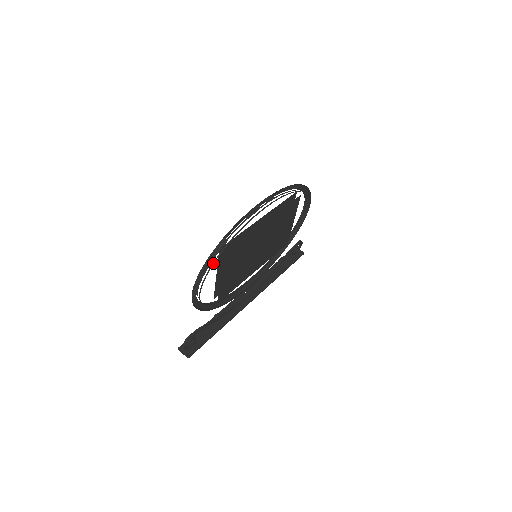
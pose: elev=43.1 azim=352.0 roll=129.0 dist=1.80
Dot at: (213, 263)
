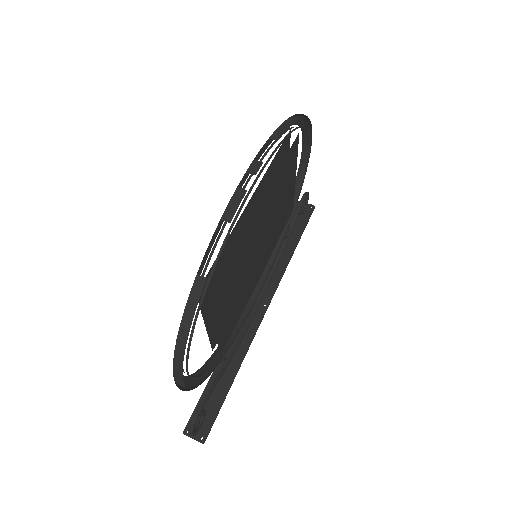
Dot at: (193, 325)
